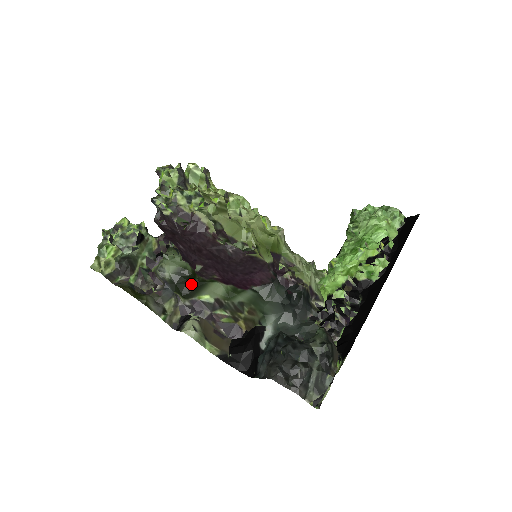
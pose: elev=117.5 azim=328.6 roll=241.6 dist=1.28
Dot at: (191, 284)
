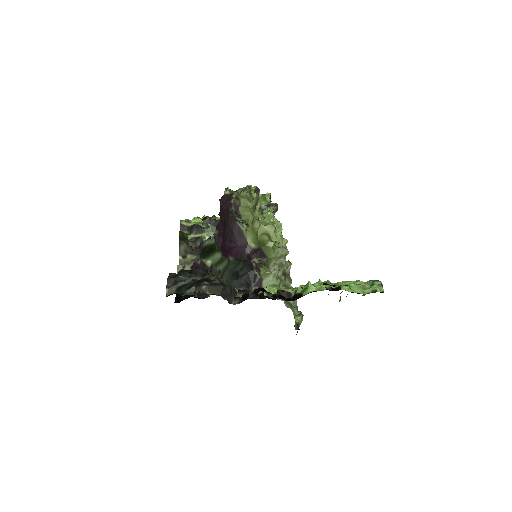
Dot at: (210, 250)
